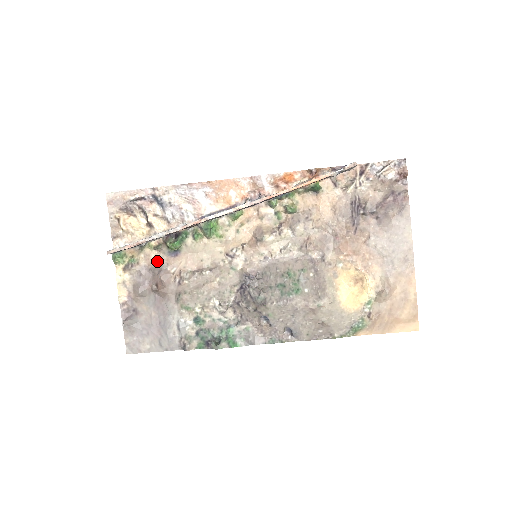
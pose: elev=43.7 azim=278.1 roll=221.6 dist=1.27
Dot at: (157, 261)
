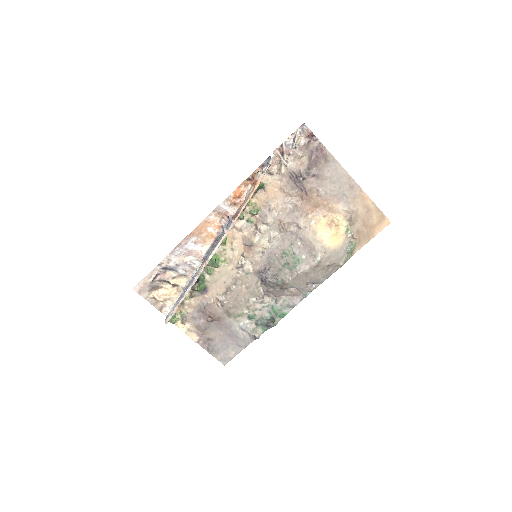
Dot at: (198, 303)
